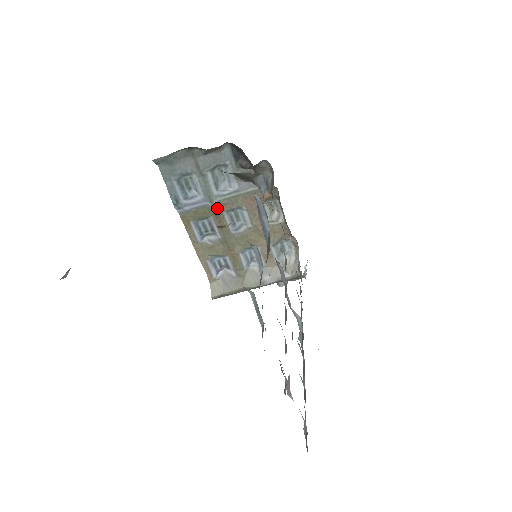
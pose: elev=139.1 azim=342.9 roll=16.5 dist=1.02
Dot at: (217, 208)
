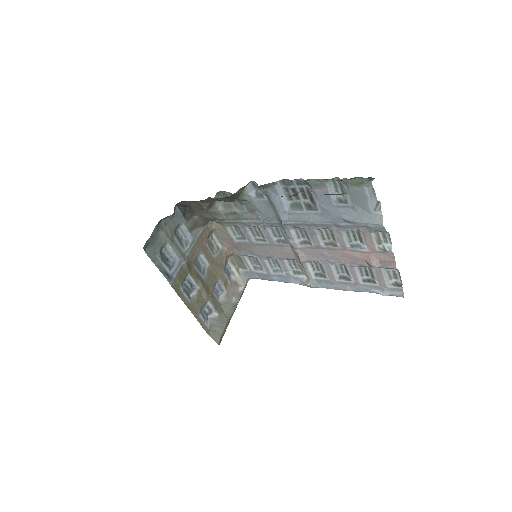
Dot at: (189, 263)
